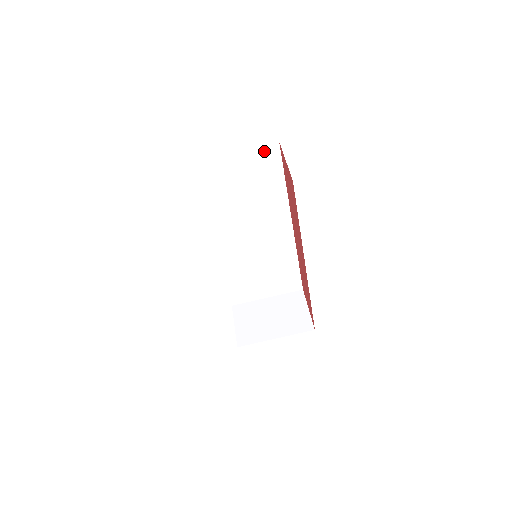
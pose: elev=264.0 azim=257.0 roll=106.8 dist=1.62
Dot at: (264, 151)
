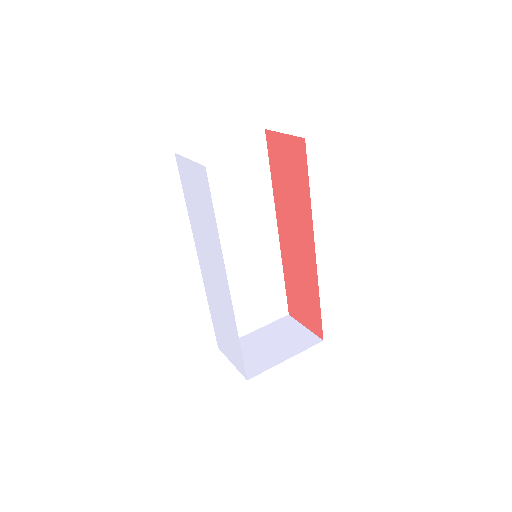
Dot at: (252, 139)
